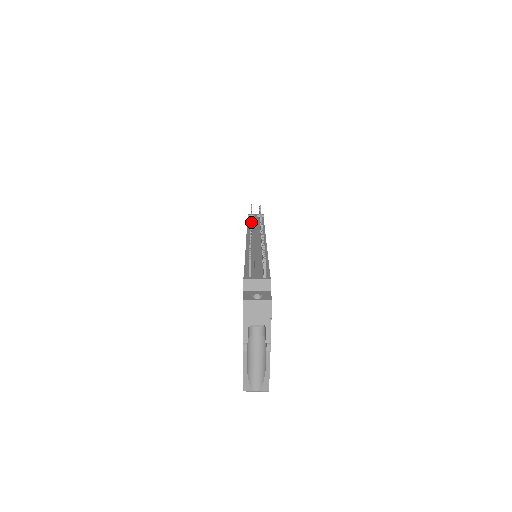
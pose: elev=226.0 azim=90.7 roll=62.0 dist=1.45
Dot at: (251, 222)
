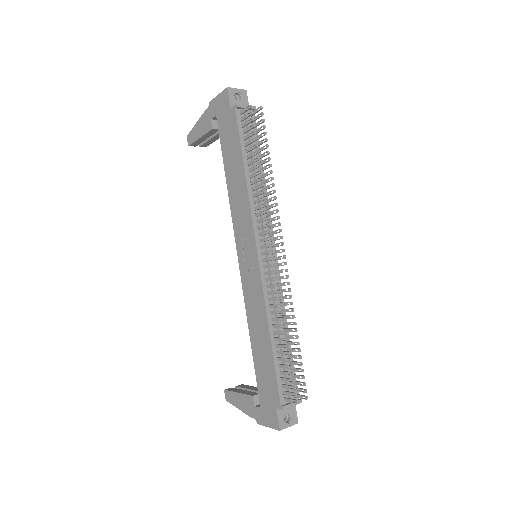
Dot at: occluded
